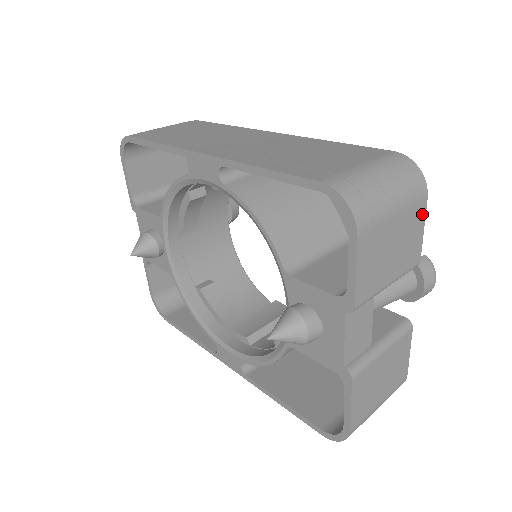
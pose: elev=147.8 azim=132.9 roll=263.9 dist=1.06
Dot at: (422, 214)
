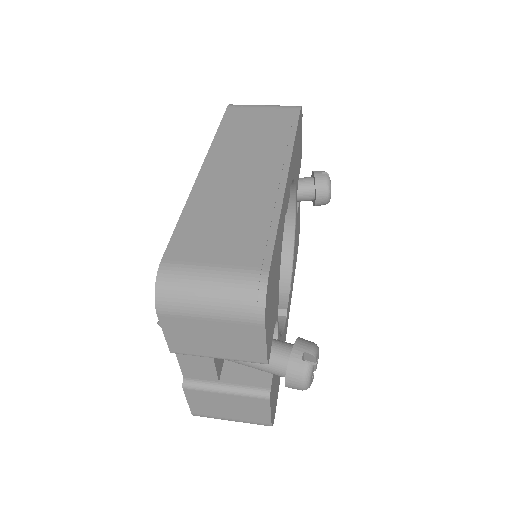
Dot at: (259, 334)
